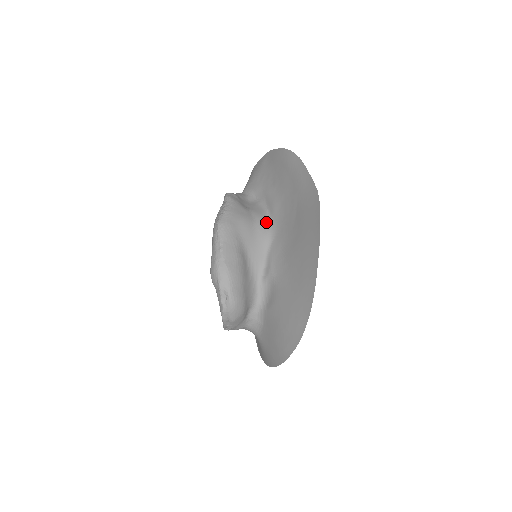
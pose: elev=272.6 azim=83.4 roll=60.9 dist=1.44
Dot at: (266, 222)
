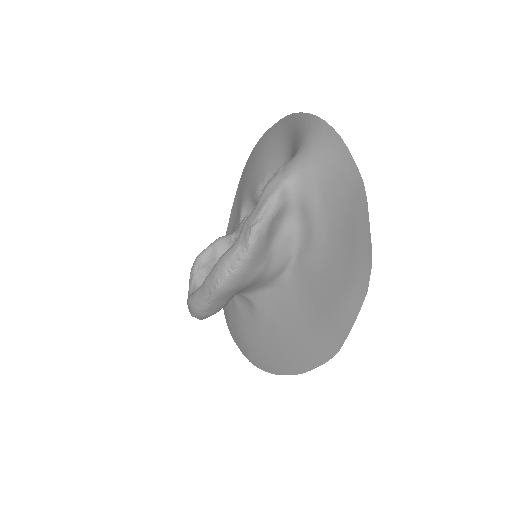
Dot at: (283, 270)
